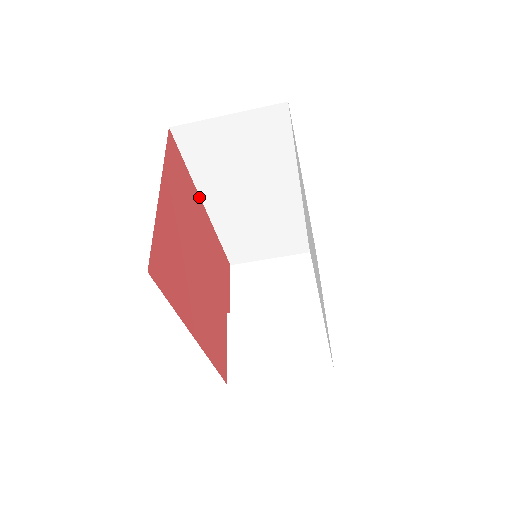
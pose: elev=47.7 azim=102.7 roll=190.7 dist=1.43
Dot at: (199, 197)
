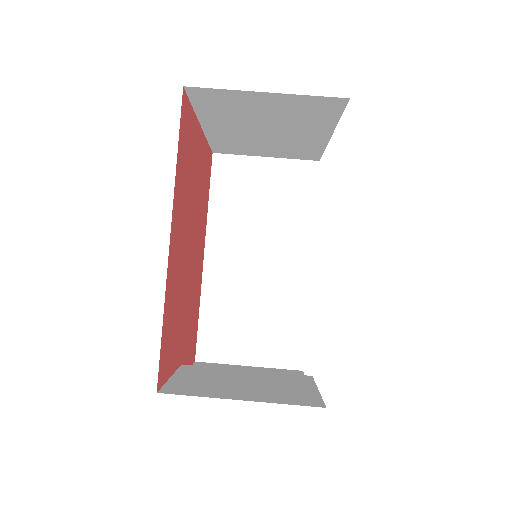
Dot at: (205, 238)
